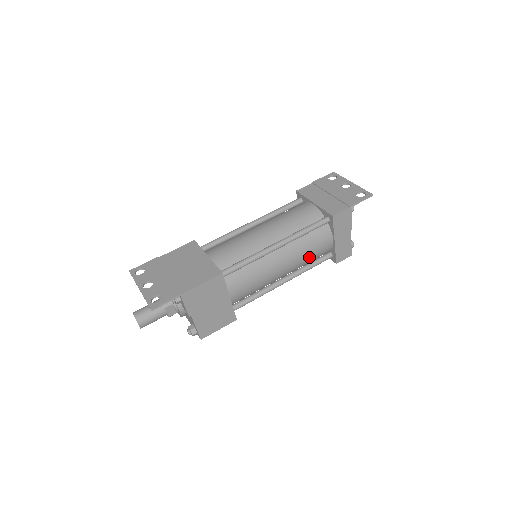
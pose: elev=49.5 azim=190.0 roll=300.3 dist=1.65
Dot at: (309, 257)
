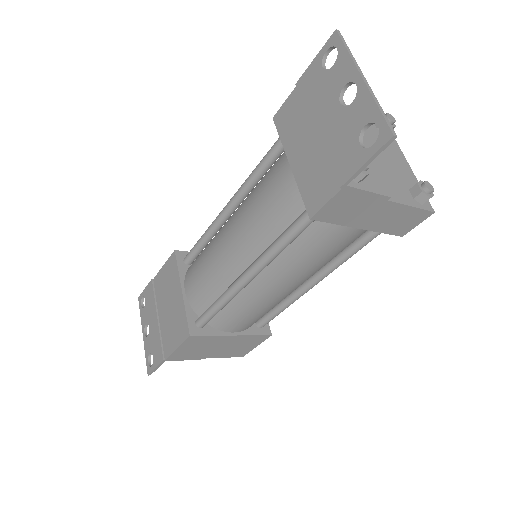
Dot at: (327, 258)
